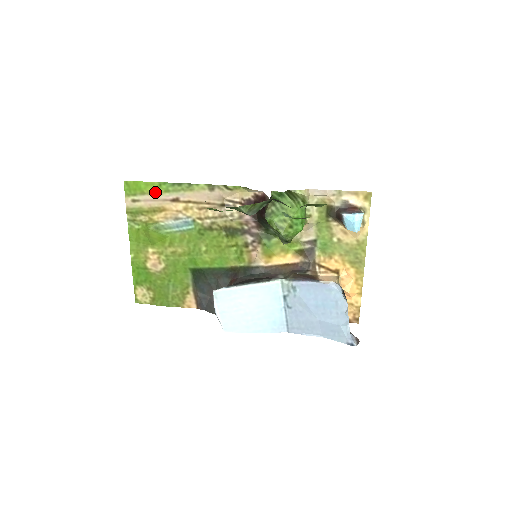
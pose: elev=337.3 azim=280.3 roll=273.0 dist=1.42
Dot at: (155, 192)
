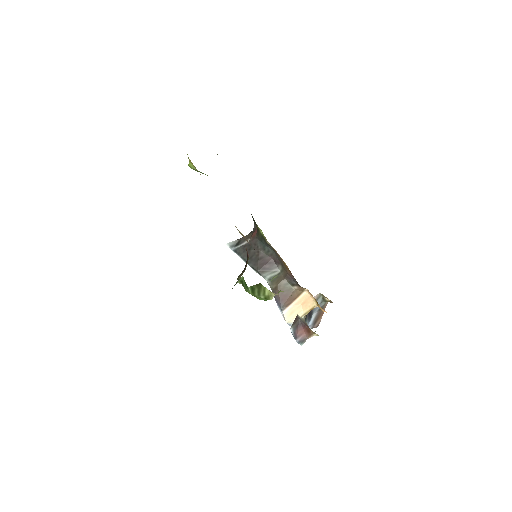
Dot at: occluded
